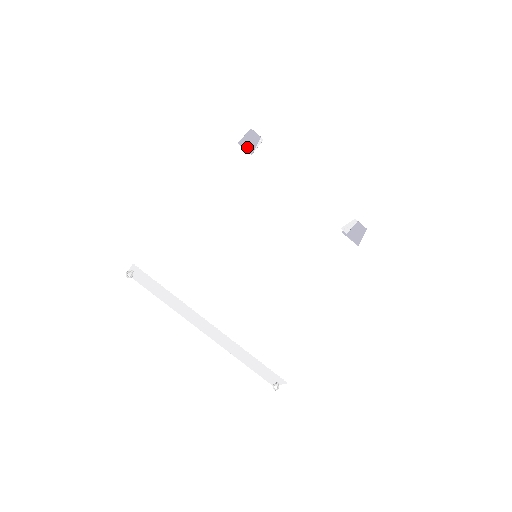
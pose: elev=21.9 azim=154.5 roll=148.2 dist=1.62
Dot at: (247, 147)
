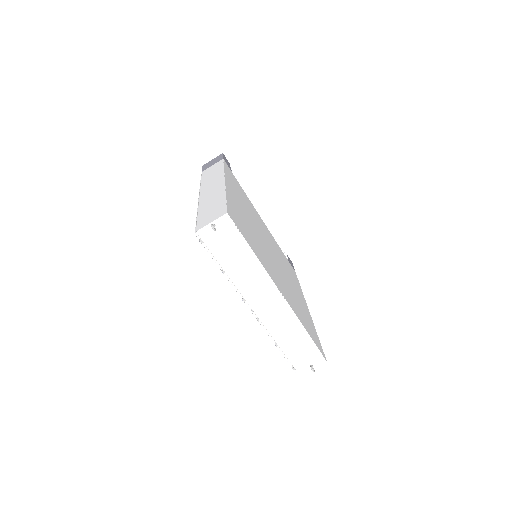
Dot at: (228, 165)
